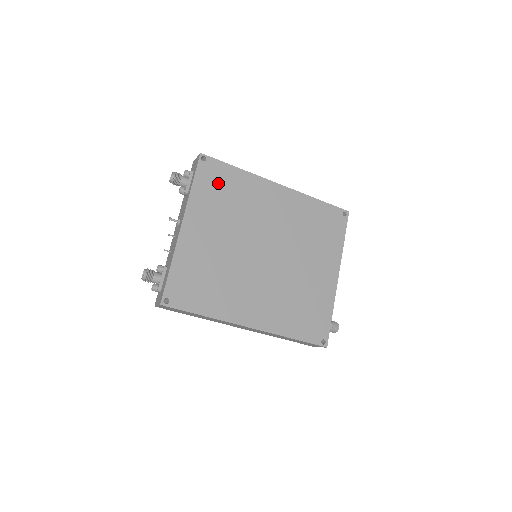
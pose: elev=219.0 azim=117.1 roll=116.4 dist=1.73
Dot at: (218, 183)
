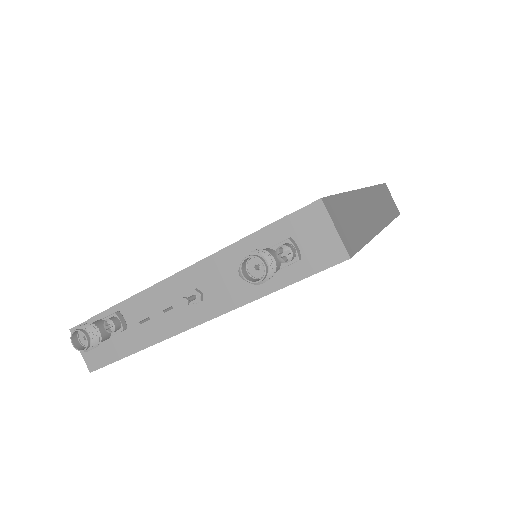
Dot at: occluded
